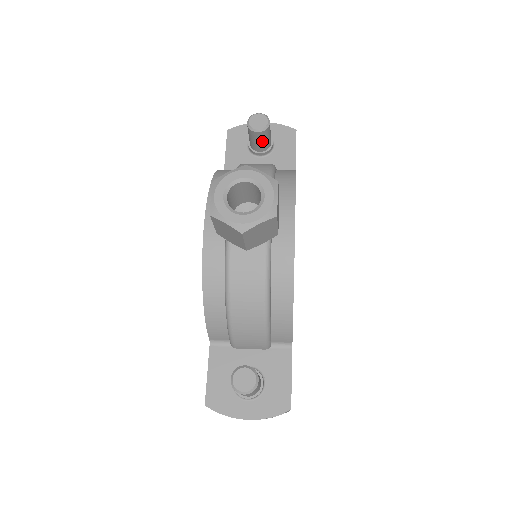
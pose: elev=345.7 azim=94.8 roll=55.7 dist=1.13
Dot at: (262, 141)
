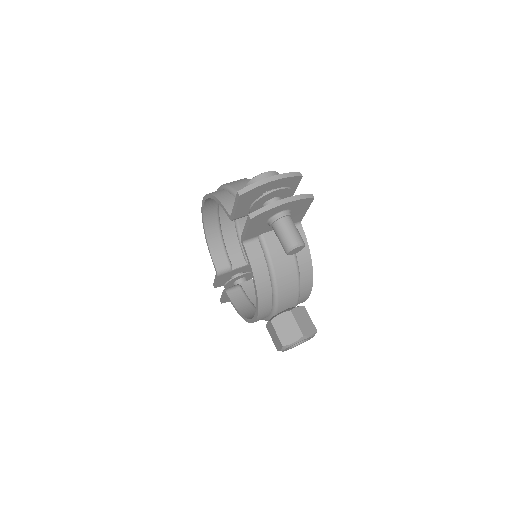
Dot at: occluded
